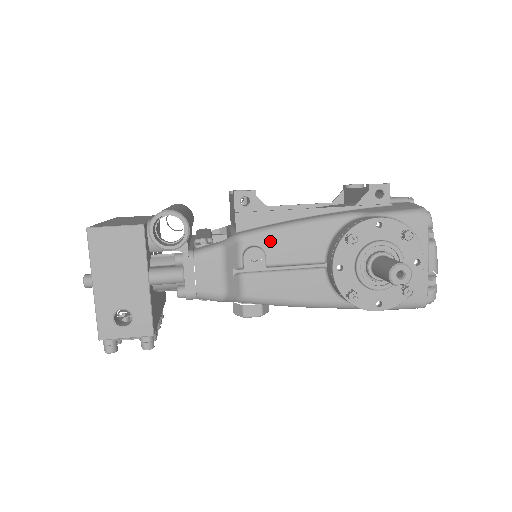
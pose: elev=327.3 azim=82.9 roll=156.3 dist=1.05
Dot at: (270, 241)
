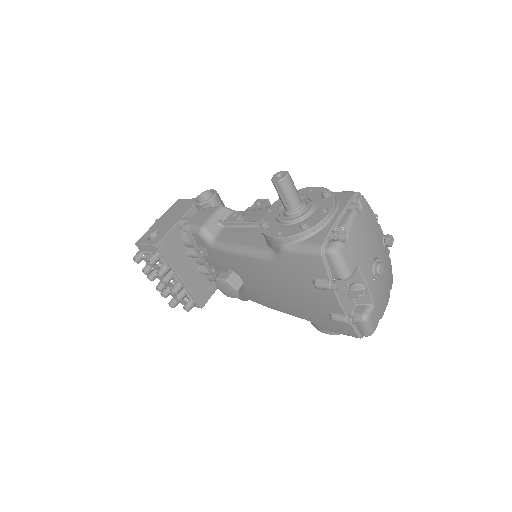
Dot at: (252, 213)
